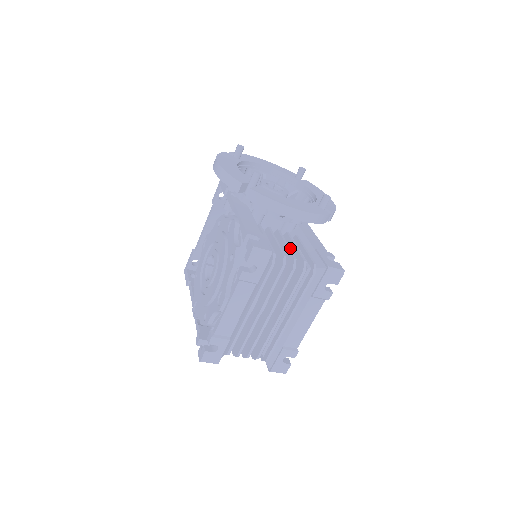
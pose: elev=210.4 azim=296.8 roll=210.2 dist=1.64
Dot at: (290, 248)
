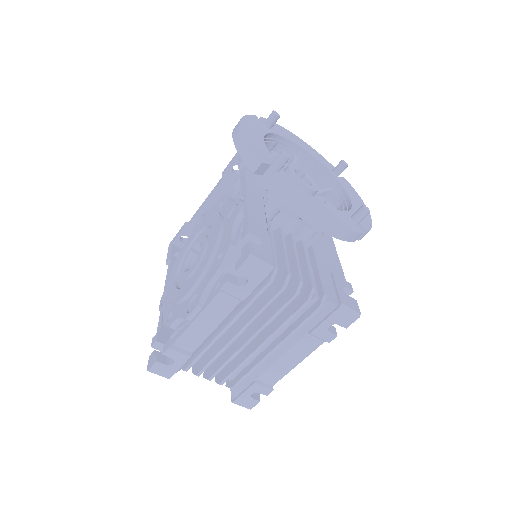
Dot at: (300, 262)
